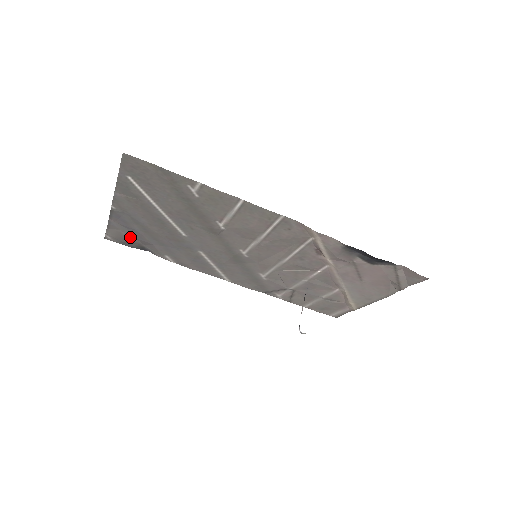
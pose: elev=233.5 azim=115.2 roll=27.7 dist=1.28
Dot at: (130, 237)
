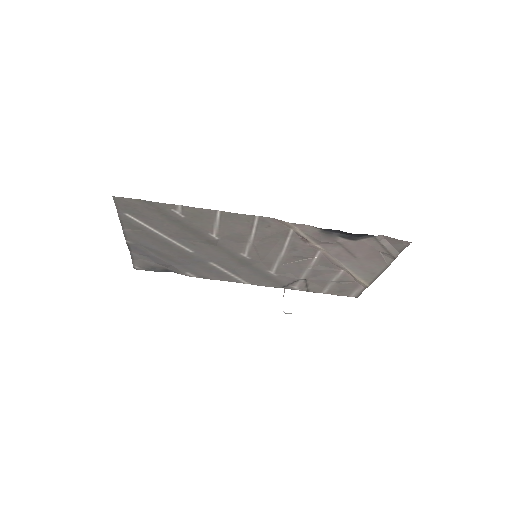
Dot at: (152, 263)
